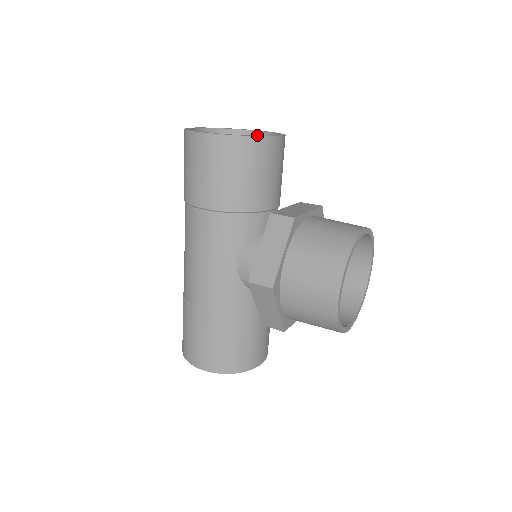
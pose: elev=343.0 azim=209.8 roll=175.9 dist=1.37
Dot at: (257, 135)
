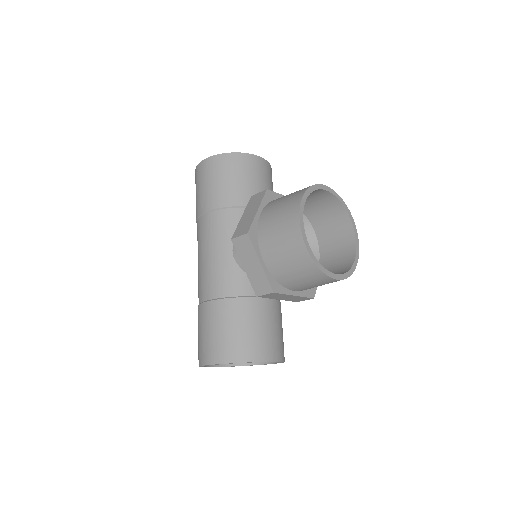
Dot at: occluded
